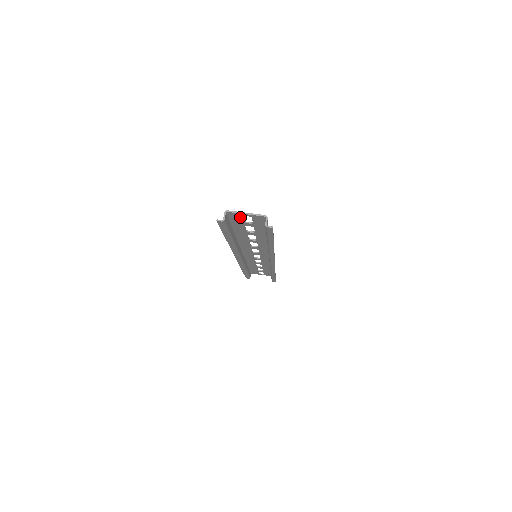
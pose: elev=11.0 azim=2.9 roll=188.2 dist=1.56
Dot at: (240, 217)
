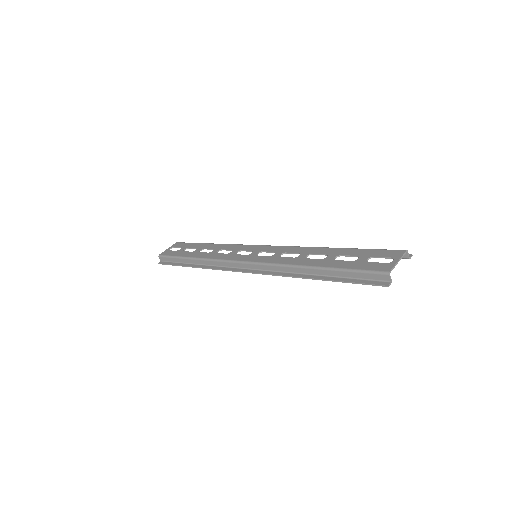
Dot at: (382, 265)
